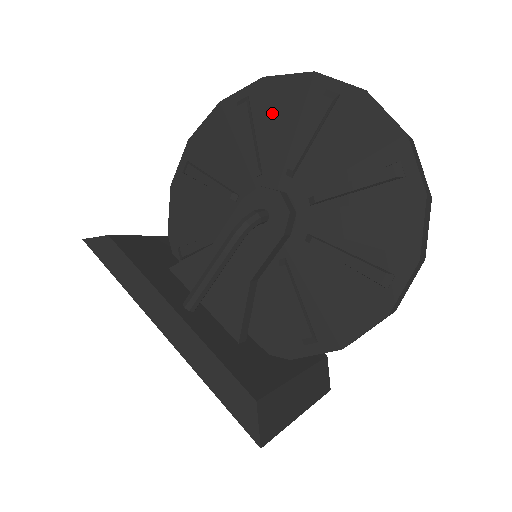
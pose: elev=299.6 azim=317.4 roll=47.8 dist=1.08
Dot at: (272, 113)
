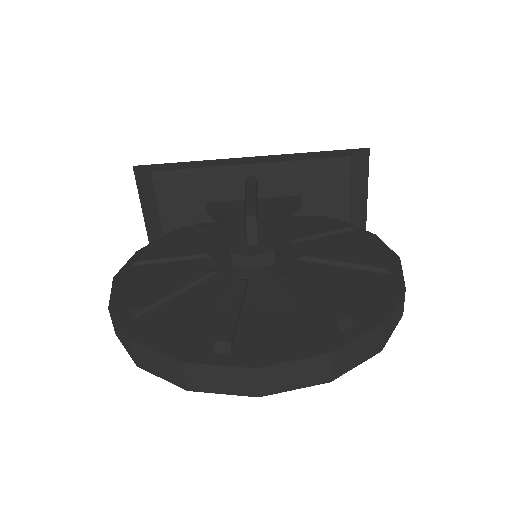
Dot at: occluded
